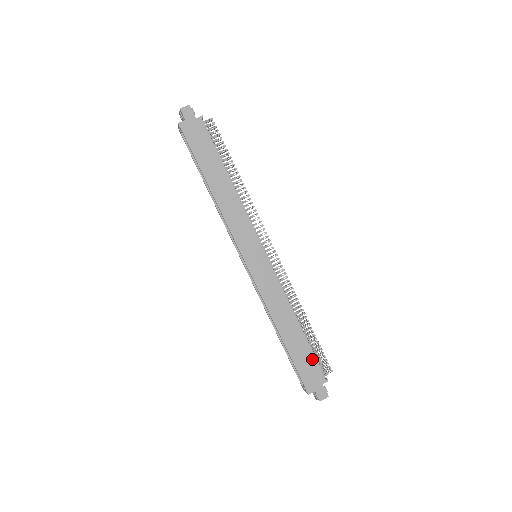
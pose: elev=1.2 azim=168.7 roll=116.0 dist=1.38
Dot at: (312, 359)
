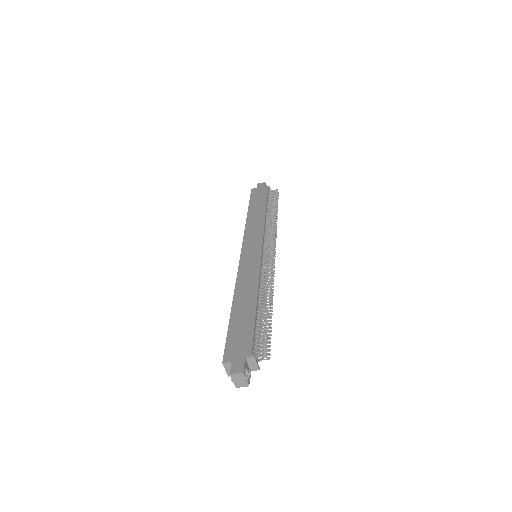
Dot at: (250, 331)
